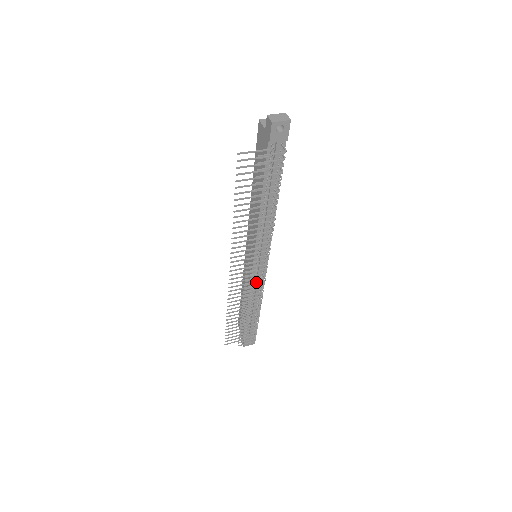
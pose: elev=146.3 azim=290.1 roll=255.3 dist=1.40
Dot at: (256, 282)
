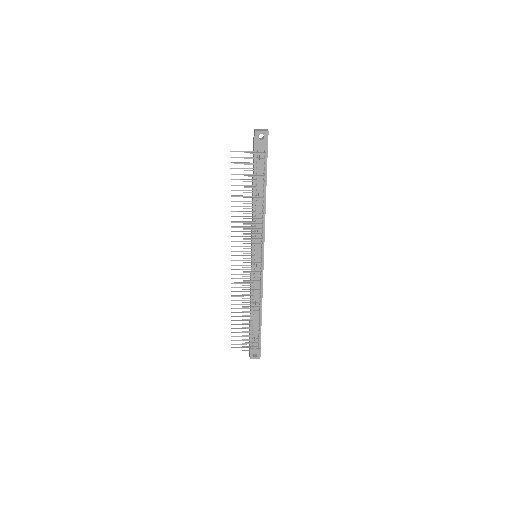
Dot at: (253, 276)
